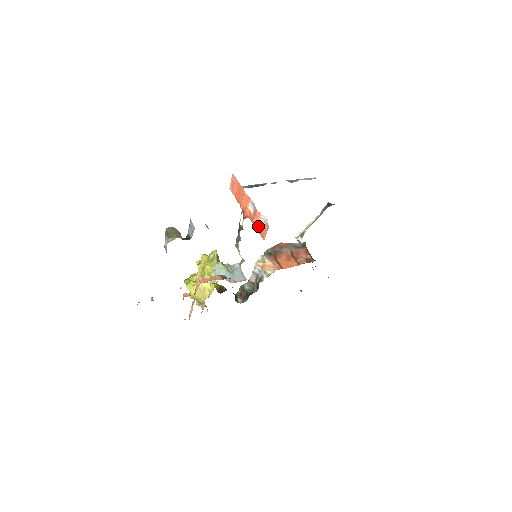
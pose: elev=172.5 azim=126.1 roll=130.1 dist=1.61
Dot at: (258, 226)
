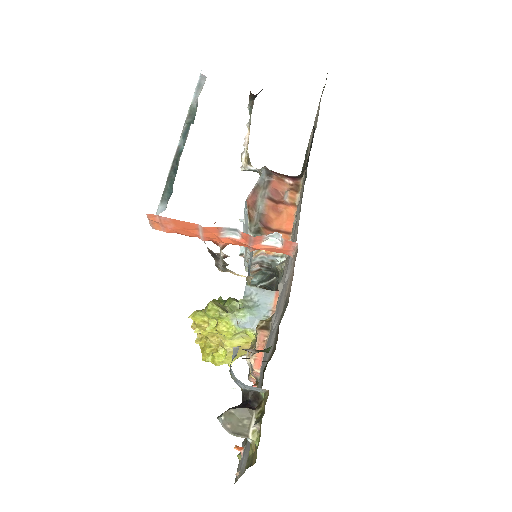
Dot at: (267, 248)
